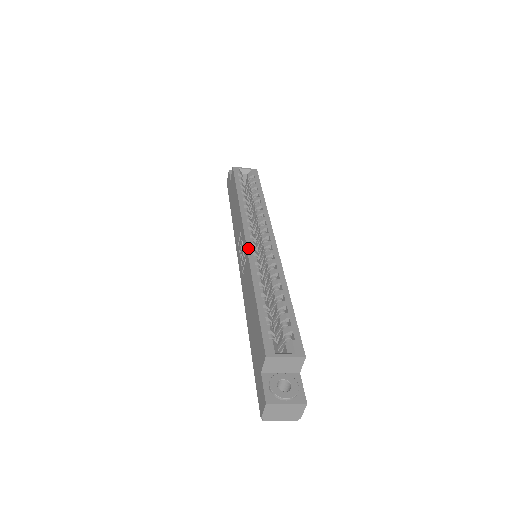
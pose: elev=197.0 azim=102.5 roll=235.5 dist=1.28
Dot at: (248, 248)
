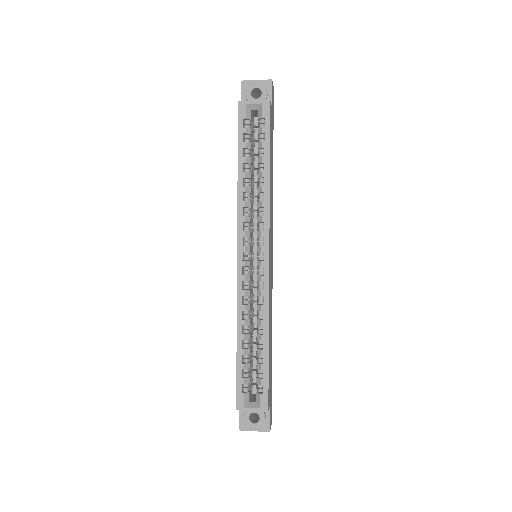
Dot at: (238, 275)
